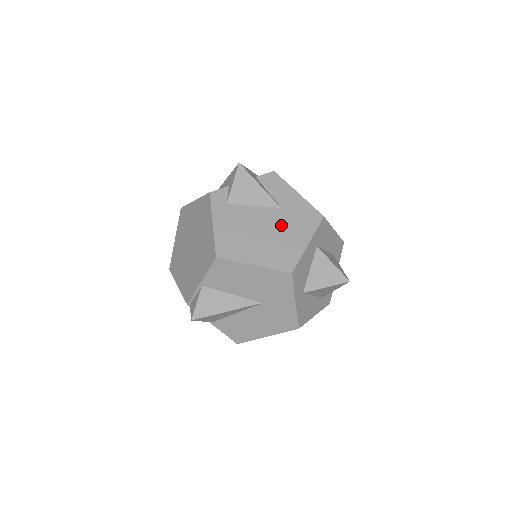
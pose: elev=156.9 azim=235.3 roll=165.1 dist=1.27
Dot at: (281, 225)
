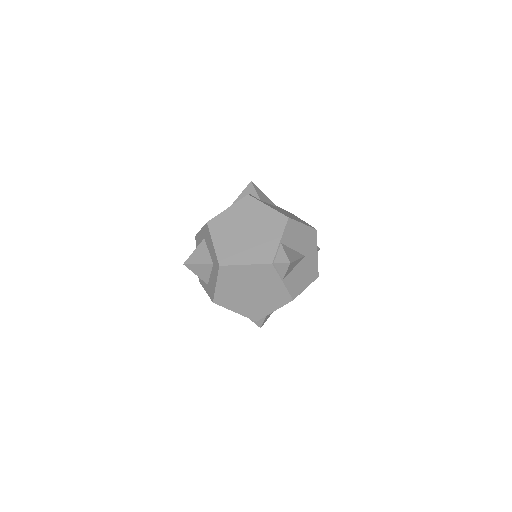
Dot at: (288, 213)
